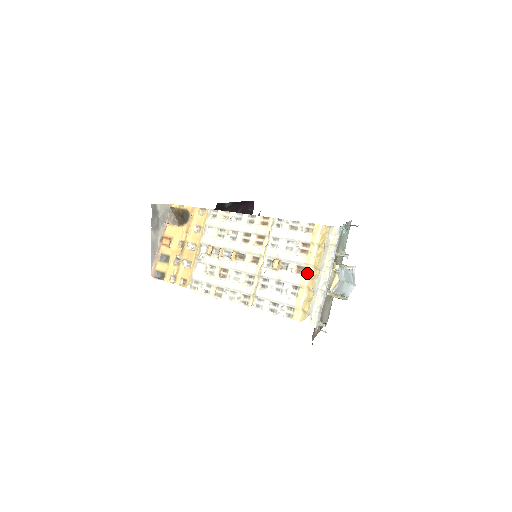
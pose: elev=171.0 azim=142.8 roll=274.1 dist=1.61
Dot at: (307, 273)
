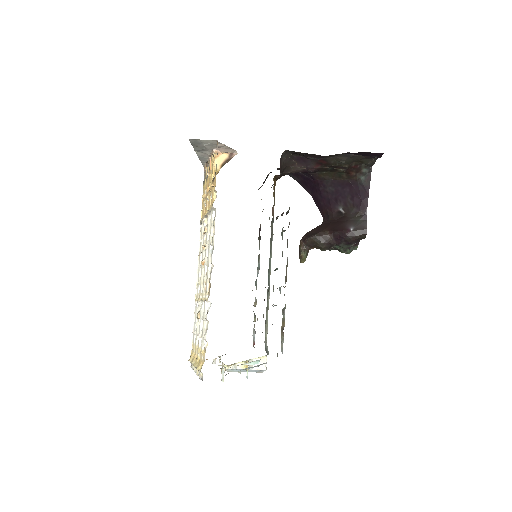
Dot at: occluded
